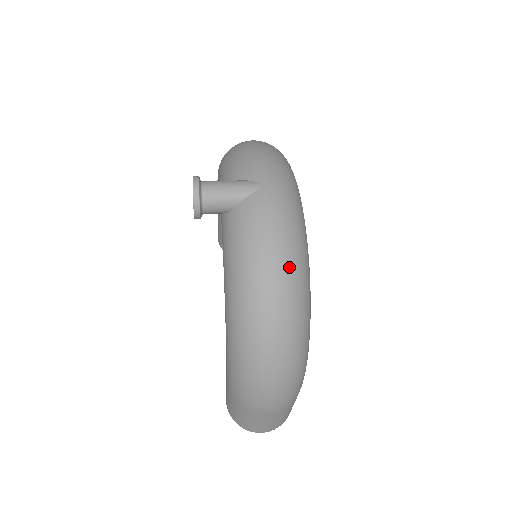
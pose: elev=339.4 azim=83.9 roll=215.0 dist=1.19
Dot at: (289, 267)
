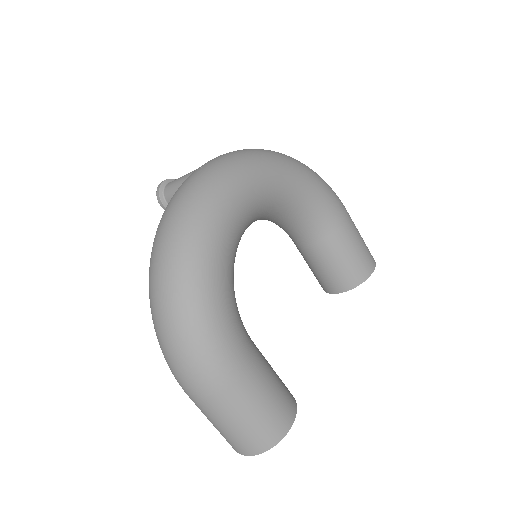
Dot at: (174, 225)
